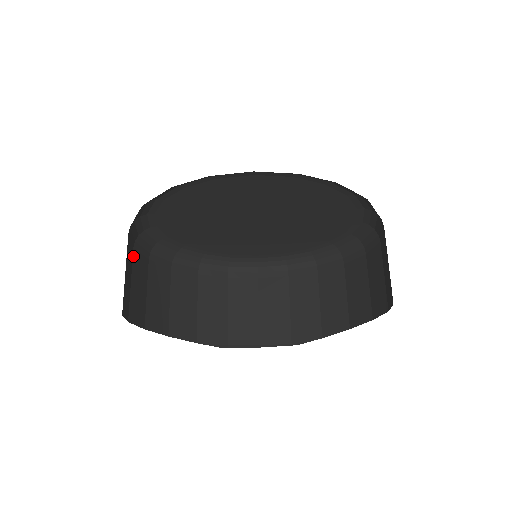
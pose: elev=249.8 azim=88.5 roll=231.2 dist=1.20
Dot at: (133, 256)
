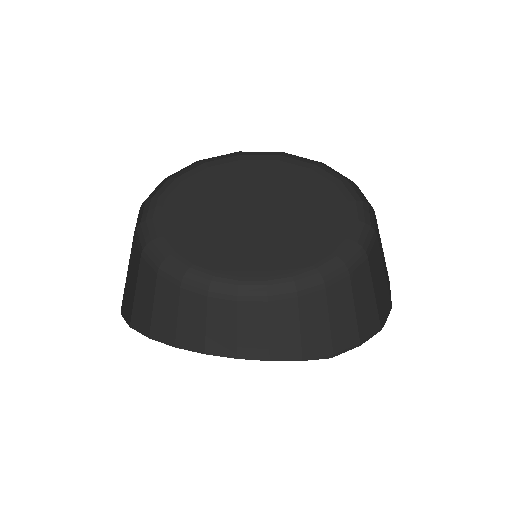
Dot at: (208, 303)
